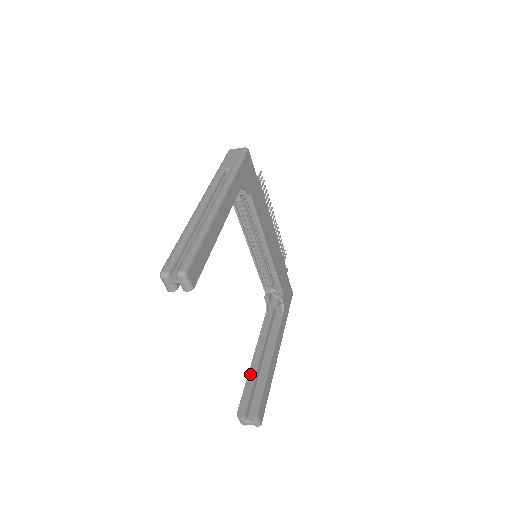
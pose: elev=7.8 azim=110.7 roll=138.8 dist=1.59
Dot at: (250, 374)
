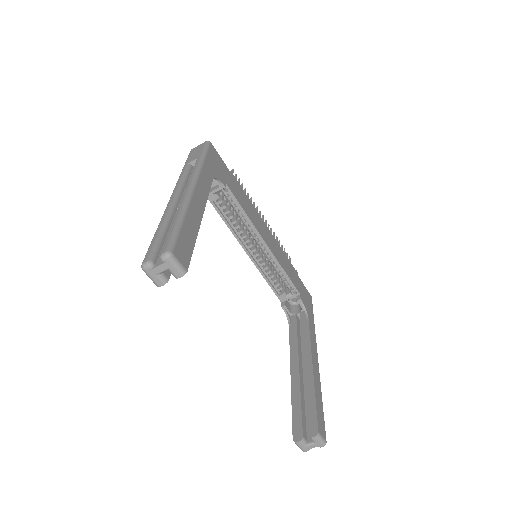
Dot at: (293, 390)
